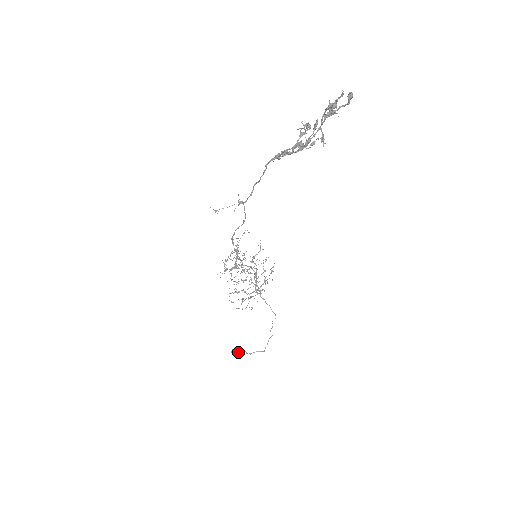
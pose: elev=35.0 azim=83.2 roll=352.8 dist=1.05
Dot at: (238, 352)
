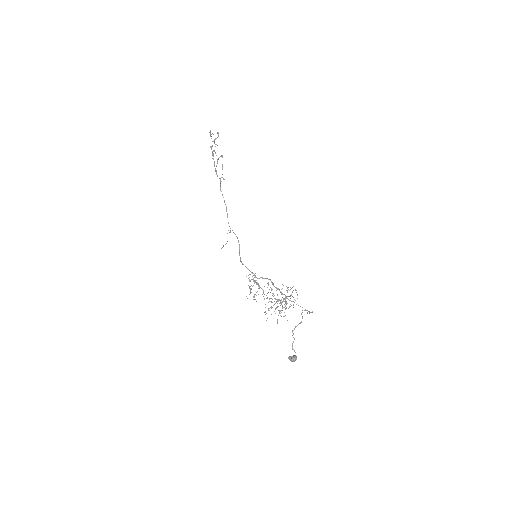
Dot at: (294, 355)
